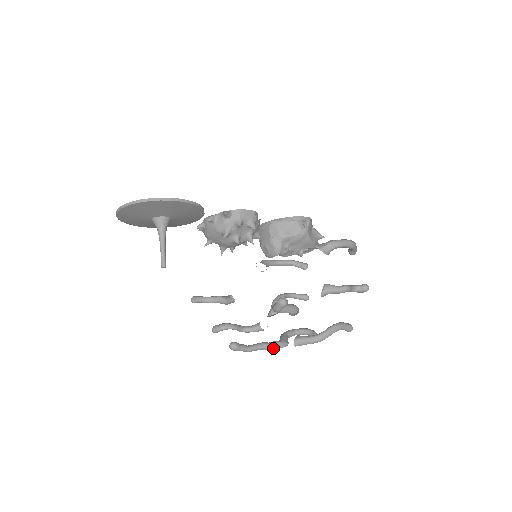
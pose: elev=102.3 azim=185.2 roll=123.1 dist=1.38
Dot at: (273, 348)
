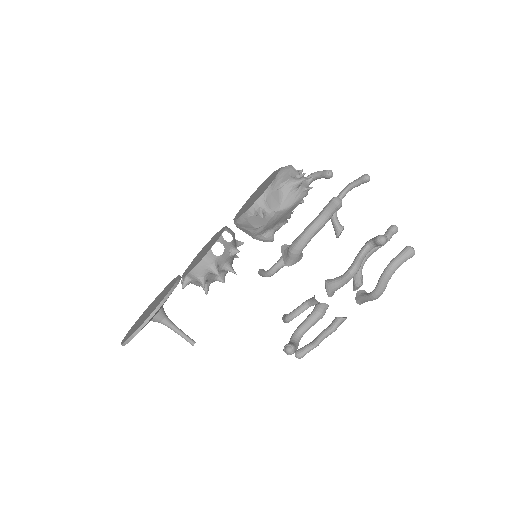
Dot at: (337, 327)
